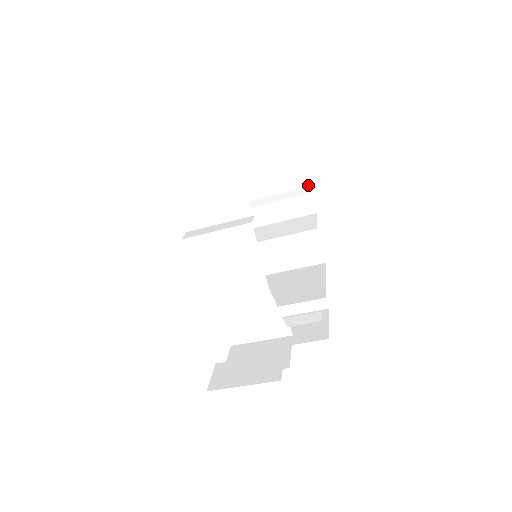
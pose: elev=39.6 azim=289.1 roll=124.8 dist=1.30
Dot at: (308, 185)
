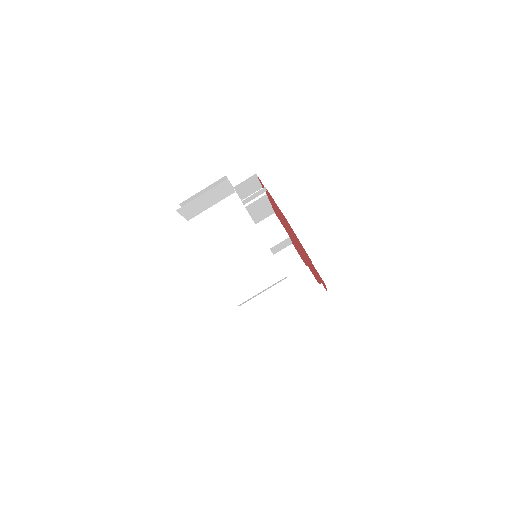
Dot at: (296, 252)
